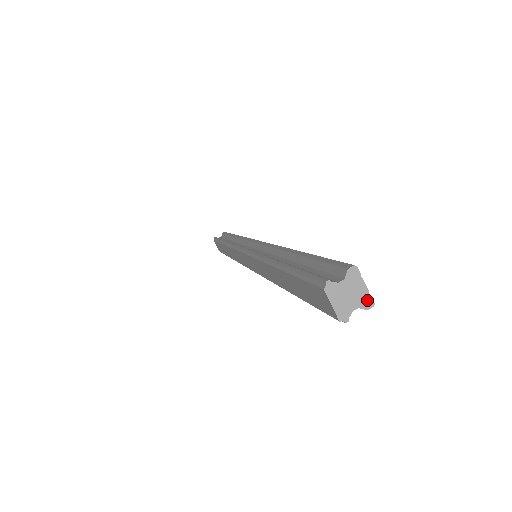
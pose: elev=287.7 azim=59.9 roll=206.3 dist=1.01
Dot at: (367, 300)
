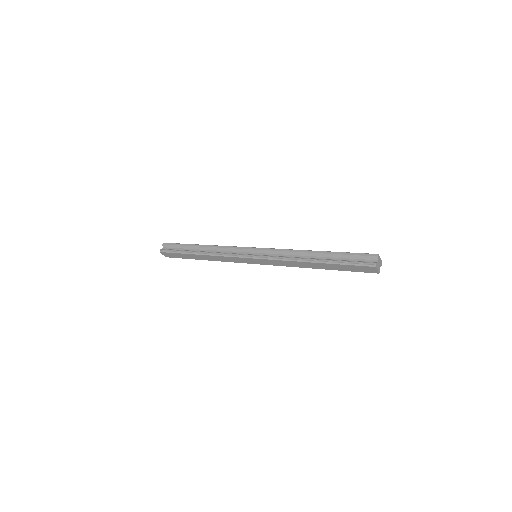
Dot at: (381, 262)
